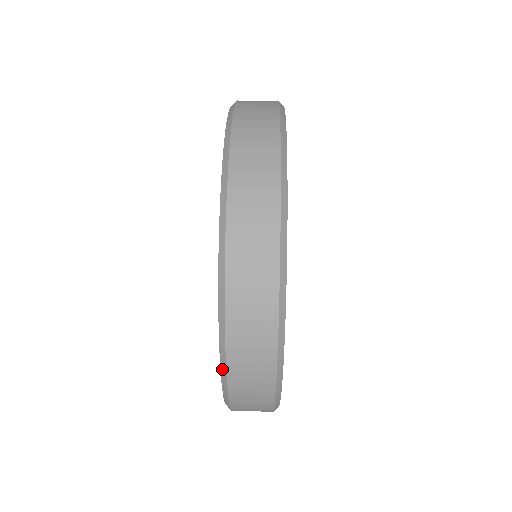
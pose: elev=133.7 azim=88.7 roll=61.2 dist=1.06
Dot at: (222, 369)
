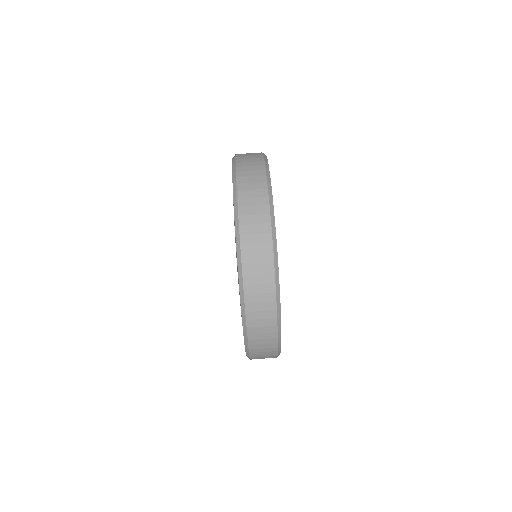
Dot at: (243, 319)
